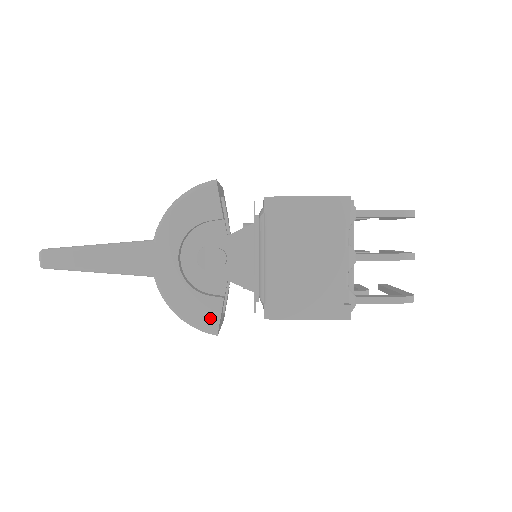
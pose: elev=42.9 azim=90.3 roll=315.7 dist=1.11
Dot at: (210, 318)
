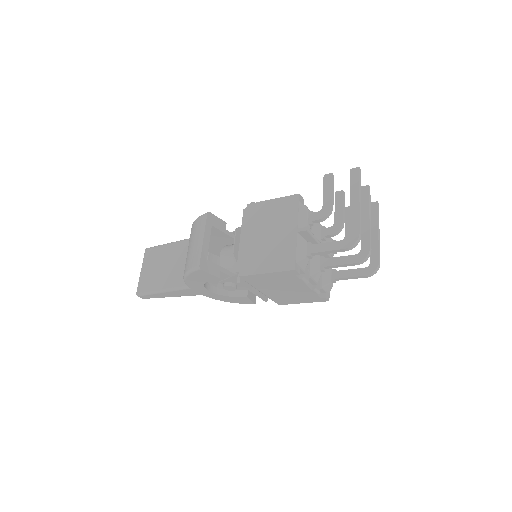
Dot at: (246, 302)
